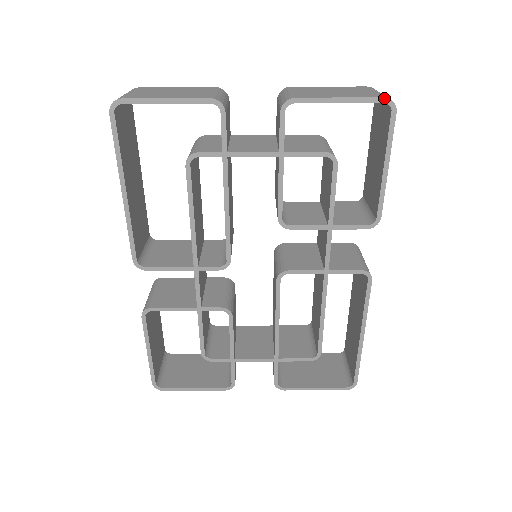
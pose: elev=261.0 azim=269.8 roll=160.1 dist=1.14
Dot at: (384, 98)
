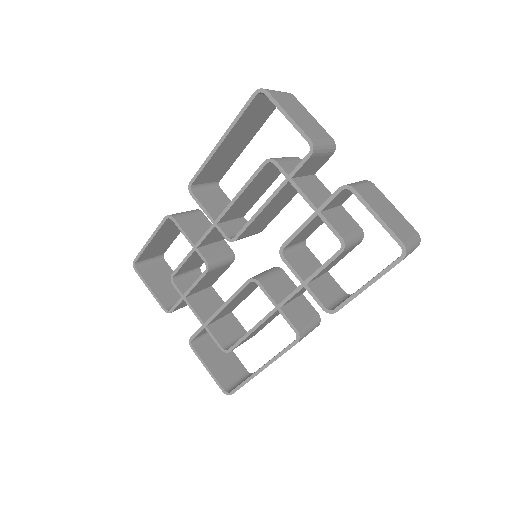
Dot at: (403, 244)
